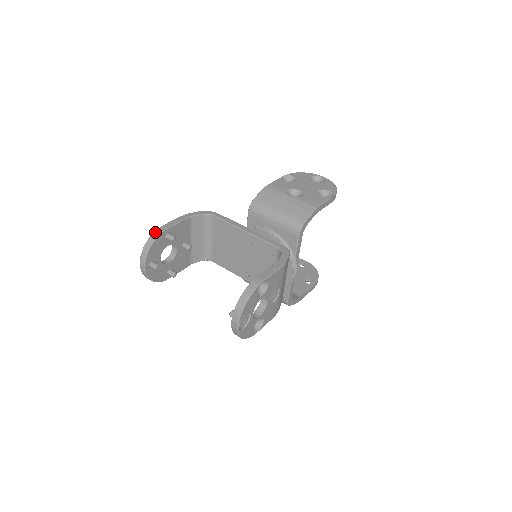
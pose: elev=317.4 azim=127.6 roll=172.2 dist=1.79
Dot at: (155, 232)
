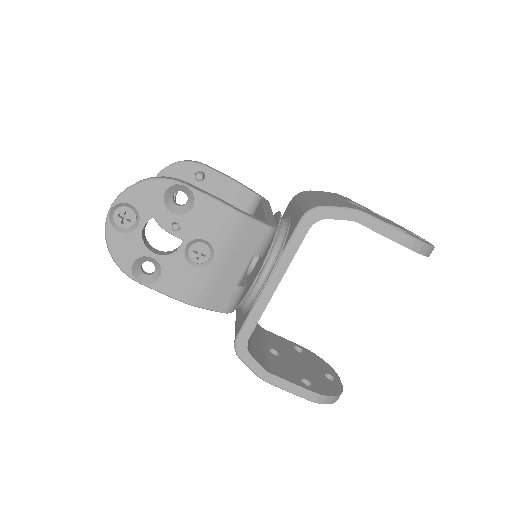
Dot at: occluded
